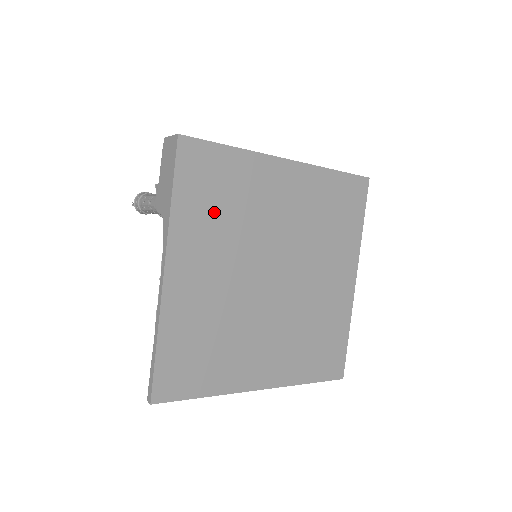
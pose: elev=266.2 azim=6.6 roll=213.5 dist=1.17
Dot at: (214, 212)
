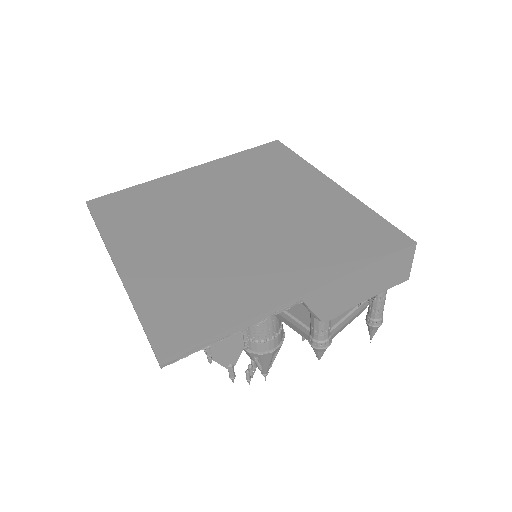
Dot at: (250, 169)
